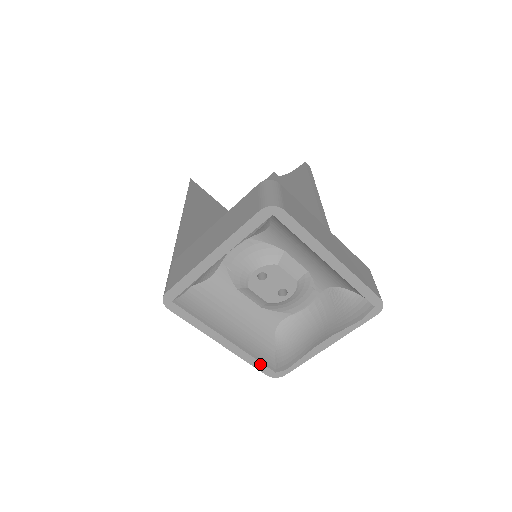
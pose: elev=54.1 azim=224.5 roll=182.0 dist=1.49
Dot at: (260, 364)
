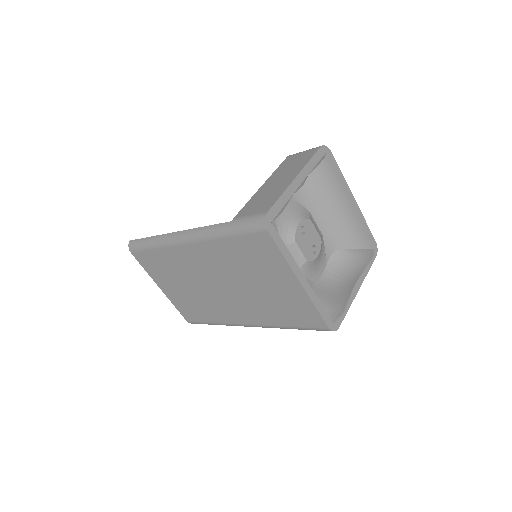
Dot at: (324, 312)
